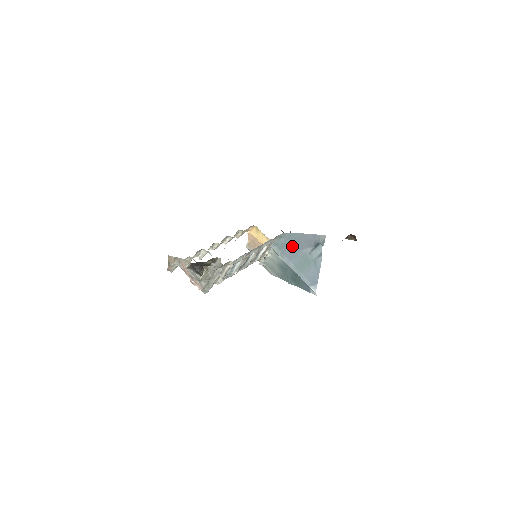
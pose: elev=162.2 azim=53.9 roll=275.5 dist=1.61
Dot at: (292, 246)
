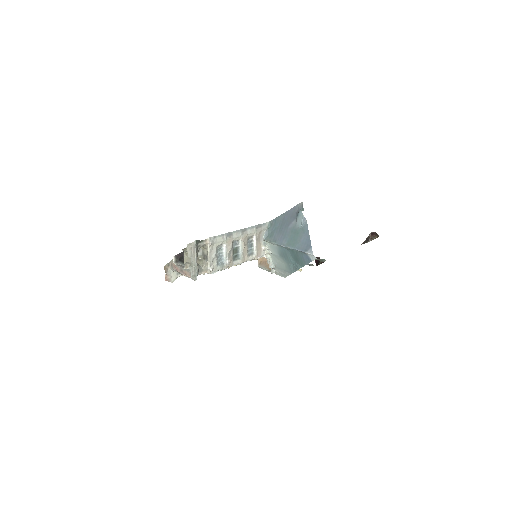
Dot at: (280, 228)
